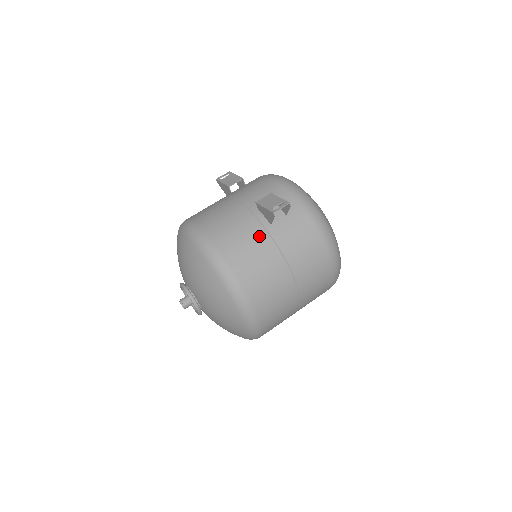
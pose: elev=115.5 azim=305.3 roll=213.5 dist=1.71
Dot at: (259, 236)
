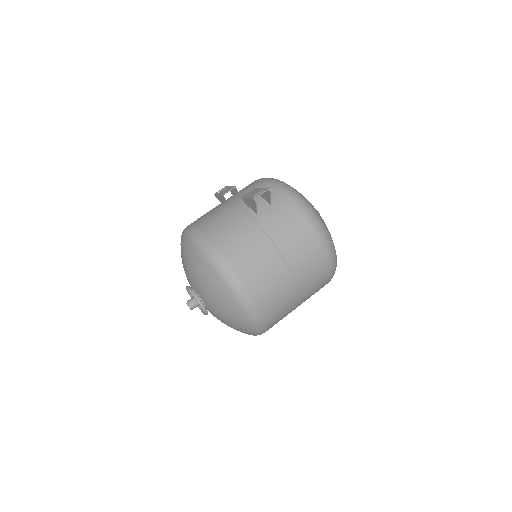
Dot at: (246, 225)
